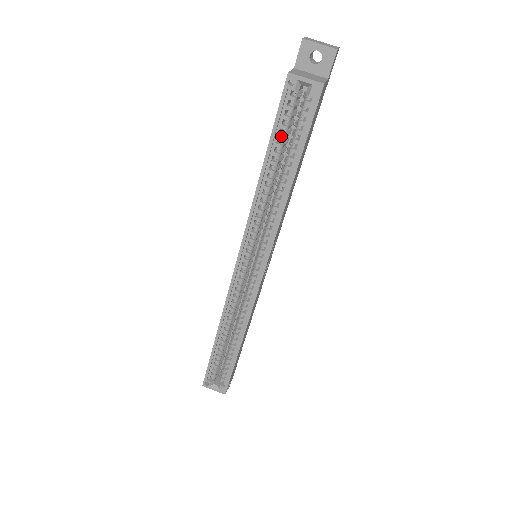
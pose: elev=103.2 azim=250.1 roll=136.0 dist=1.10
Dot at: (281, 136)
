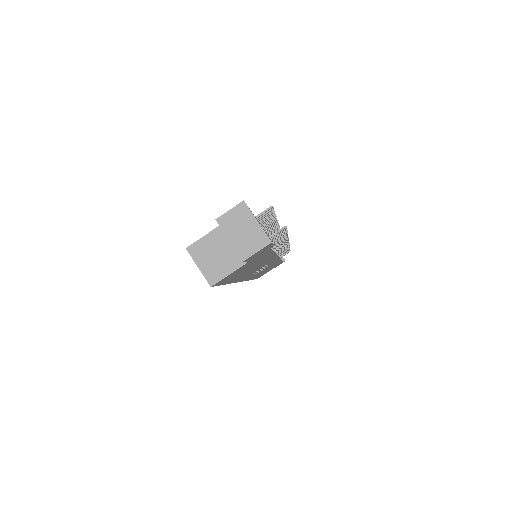
Dot at: occluded
